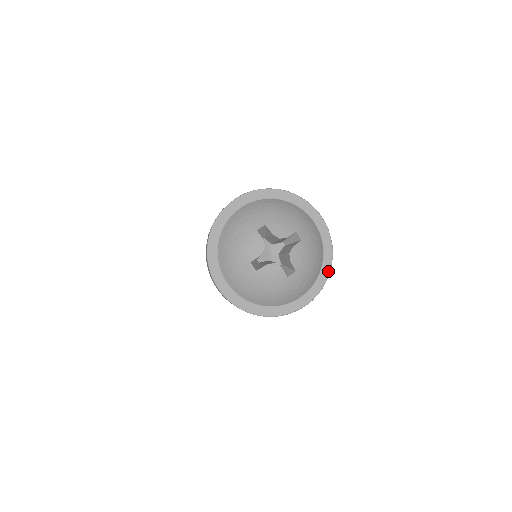
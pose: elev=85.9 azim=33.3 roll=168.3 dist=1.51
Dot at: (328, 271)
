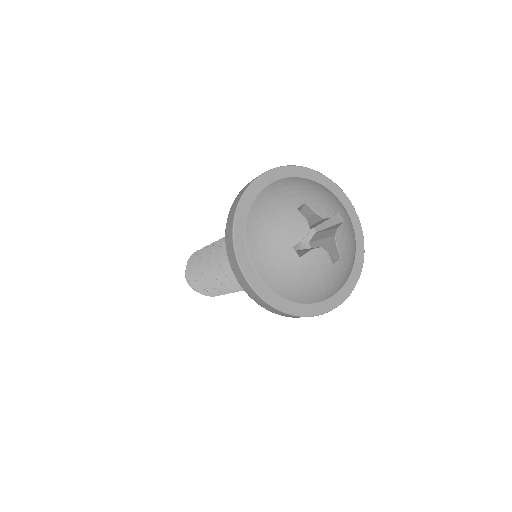
Dot at: (362, 261)
